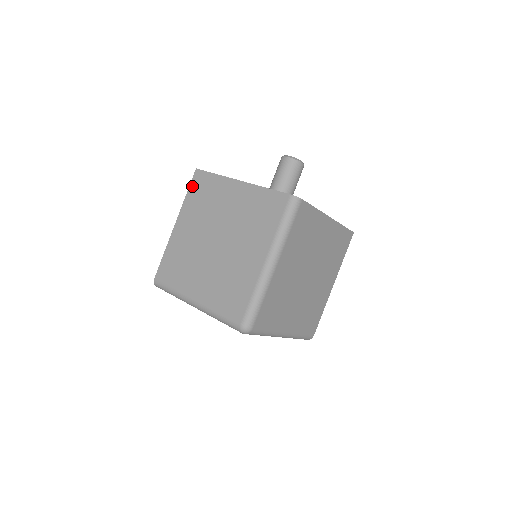
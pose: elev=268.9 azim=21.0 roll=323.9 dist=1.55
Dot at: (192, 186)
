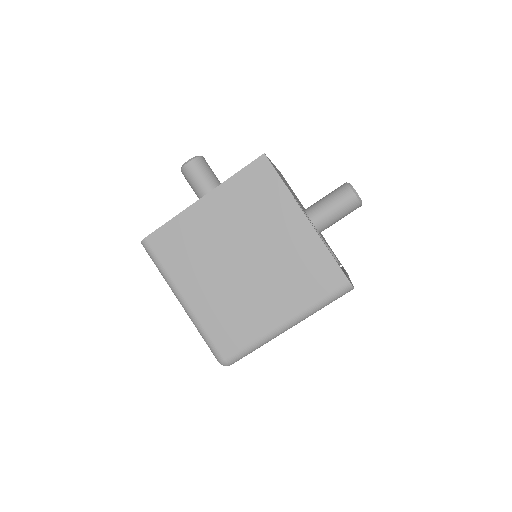
Dot at: (248, 171)
